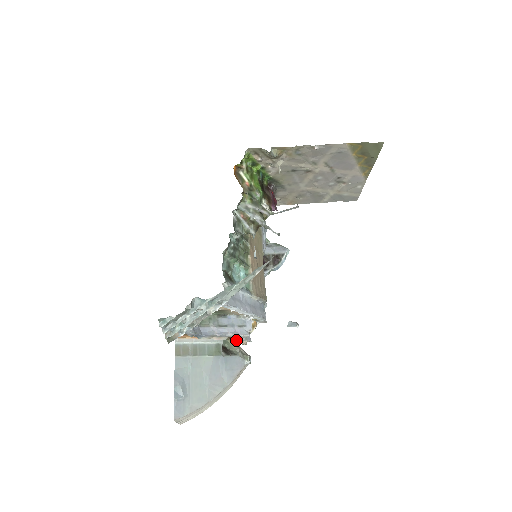
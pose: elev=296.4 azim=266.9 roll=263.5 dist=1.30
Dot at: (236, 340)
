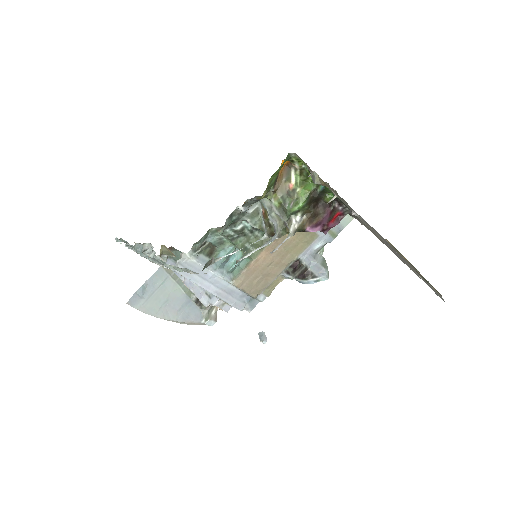
Dot at: occluded
